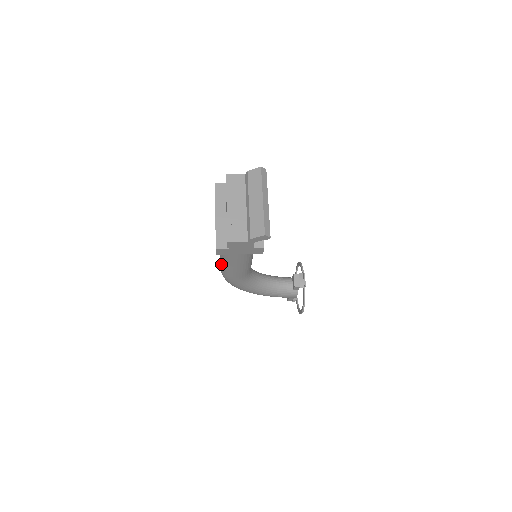
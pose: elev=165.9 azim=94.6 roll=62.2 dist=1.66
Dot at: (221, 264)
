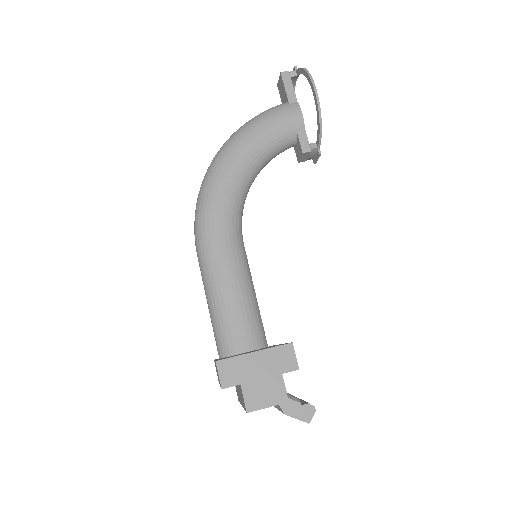
Dot at: occluded
